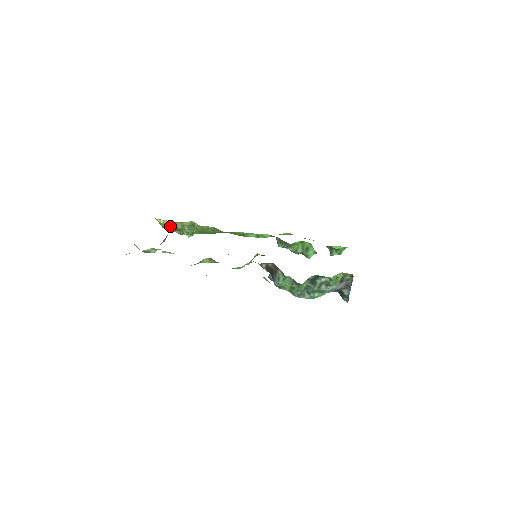
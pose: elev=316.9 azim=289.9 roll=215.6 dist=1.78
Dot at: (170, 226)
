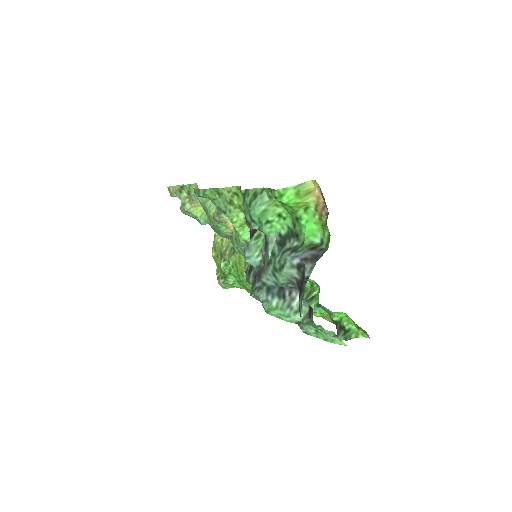
Dot at: (219, 245)
